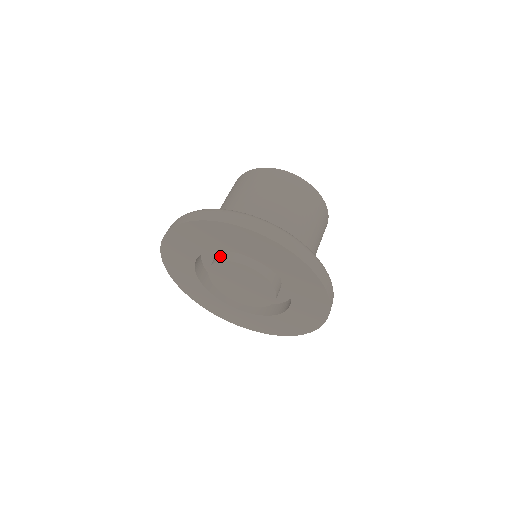
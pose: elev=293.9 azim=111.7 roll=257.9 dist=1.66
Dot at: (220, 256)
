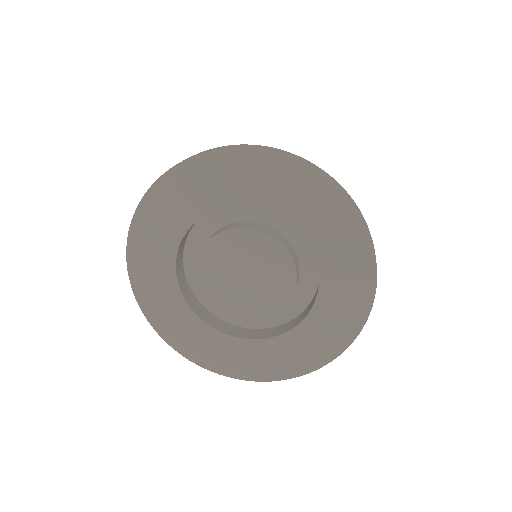
Dot at: occluded
